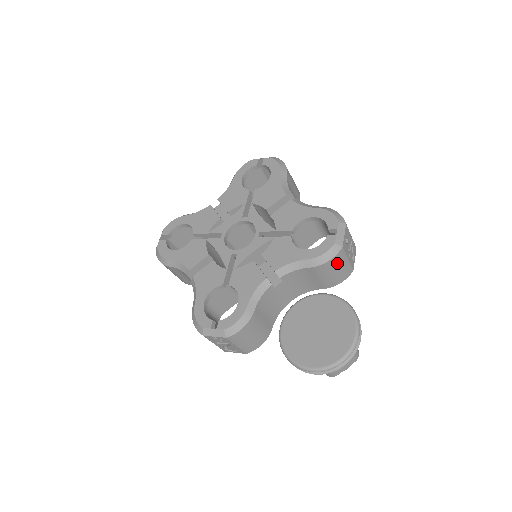
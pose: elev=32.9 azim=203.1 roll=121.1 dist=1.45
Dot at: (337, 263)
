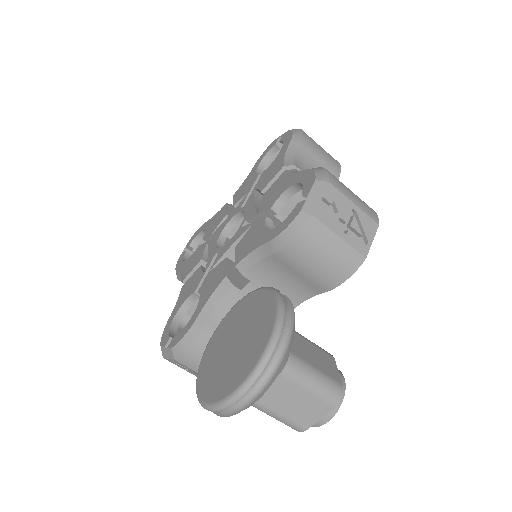
Dot at: (314, 244)
